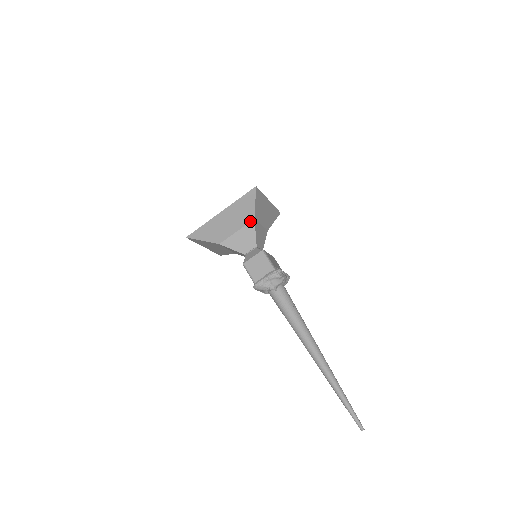
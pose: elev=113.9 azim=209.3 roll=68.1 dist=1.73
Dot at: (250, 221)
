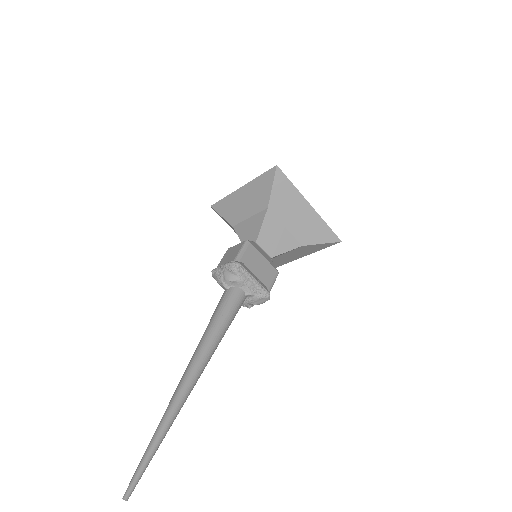
Dot at: (264, 209)
